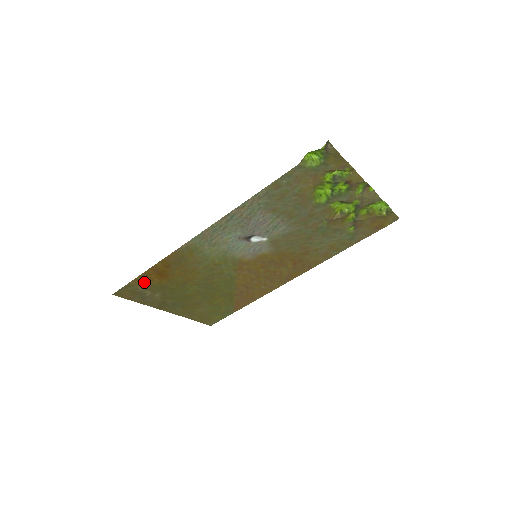
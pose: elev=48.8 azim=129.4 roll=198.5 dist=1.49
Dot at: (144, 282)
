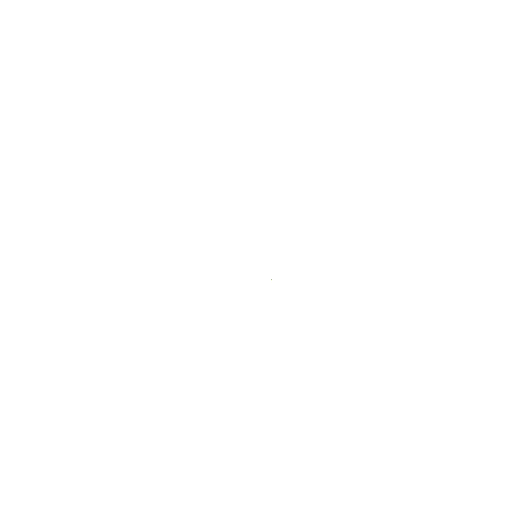
Dot at: occluded
